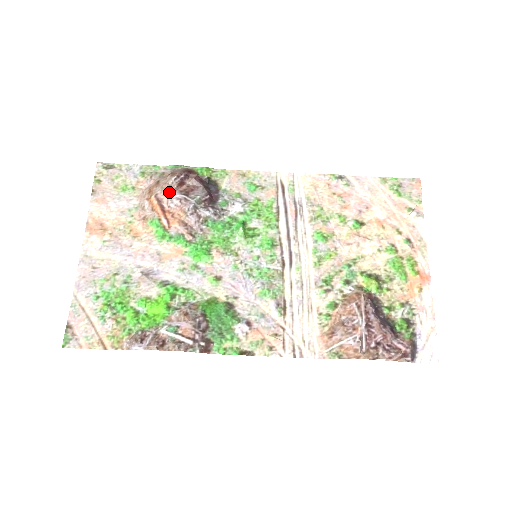
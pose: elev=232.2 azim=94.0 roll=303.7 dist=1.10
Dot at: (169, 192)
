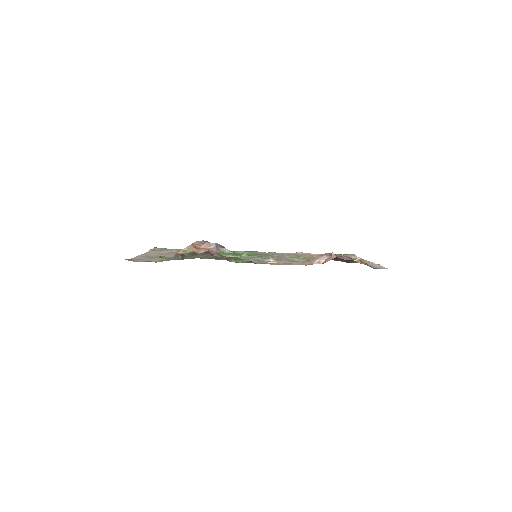
Dot at: (200, 244)
